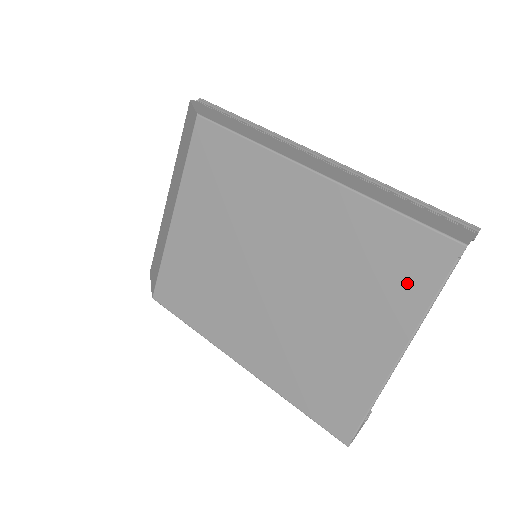
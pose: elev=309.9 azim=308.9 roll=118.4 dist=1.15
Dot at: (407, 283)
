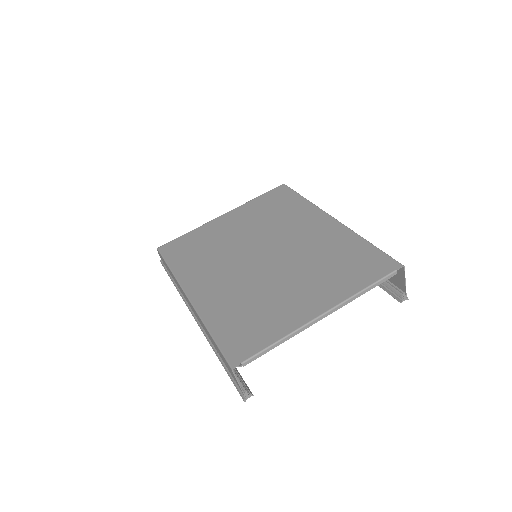
Dot at: (356, 275)
